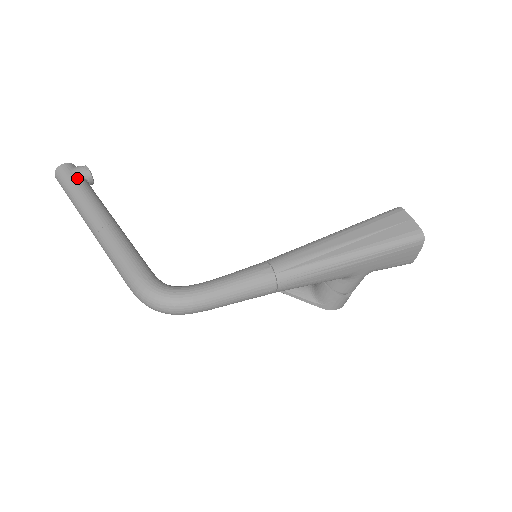
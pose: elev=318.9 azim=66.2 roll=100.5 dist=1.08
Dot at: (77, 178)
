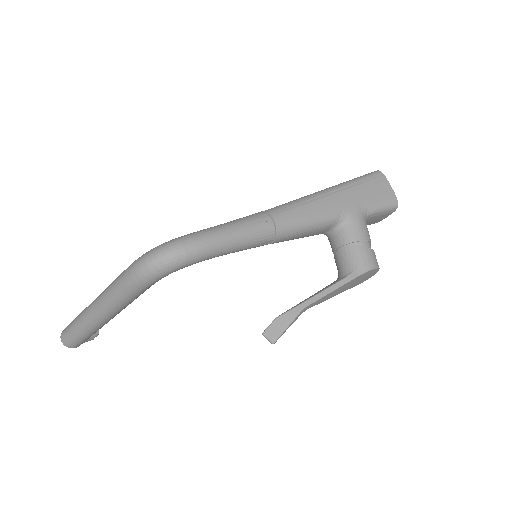
Dot at: occluded
